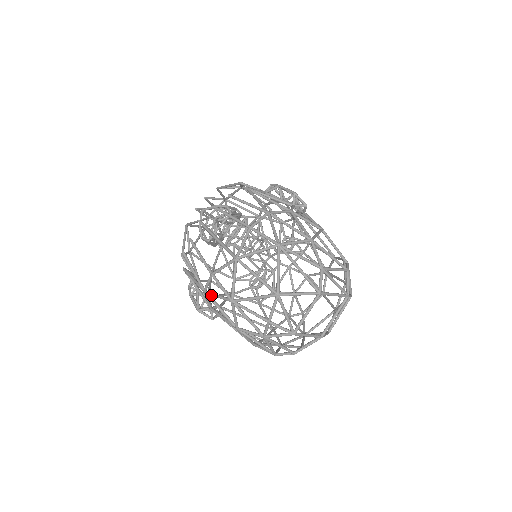
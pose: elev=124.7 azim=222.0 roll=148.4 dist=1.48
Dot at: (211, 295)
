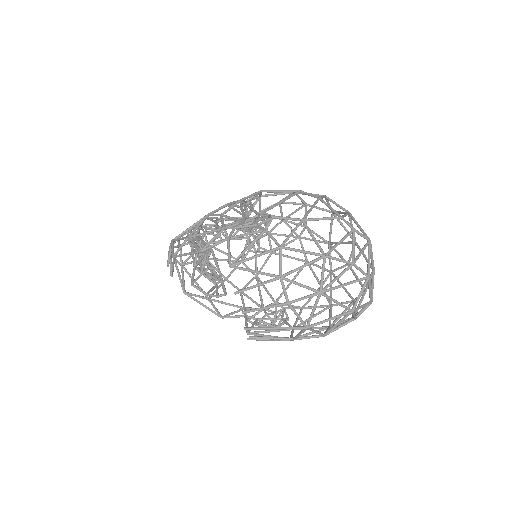
Dot at: (262, 305)
